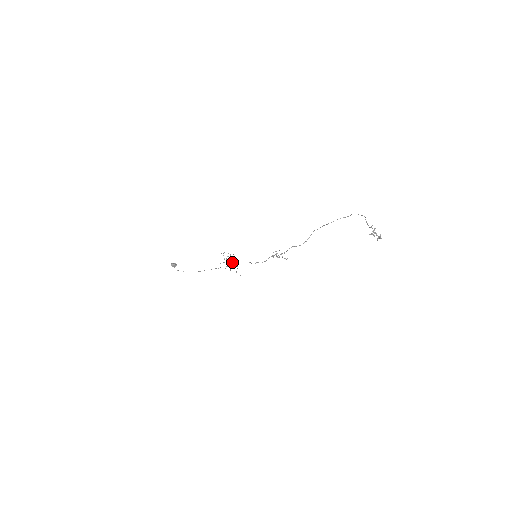
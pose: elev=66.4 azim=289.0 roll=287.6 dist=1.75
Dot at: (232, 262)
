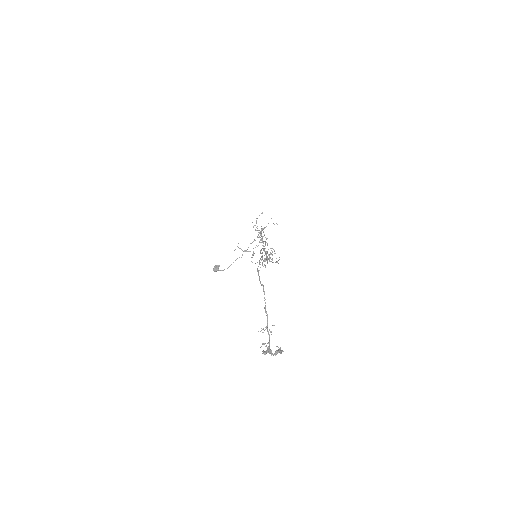
Dot at: (263, 228)
